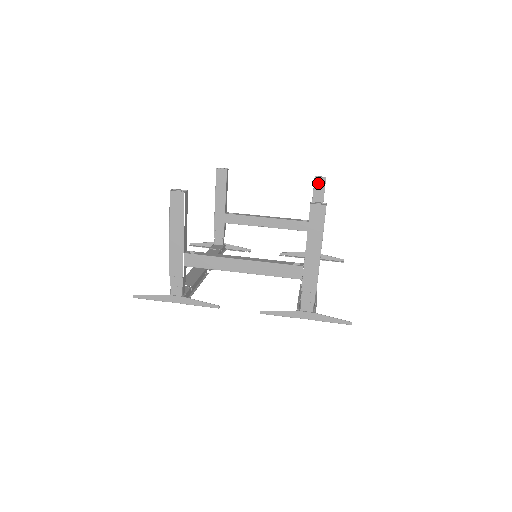
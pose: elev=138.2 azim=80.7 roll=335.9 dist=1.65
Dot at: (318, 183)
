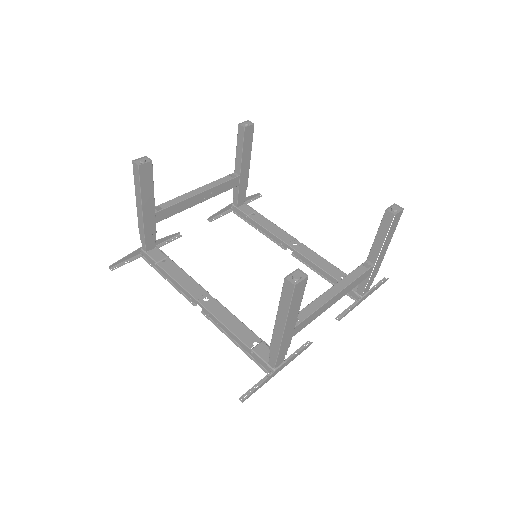
Dot at: (247, 133)
